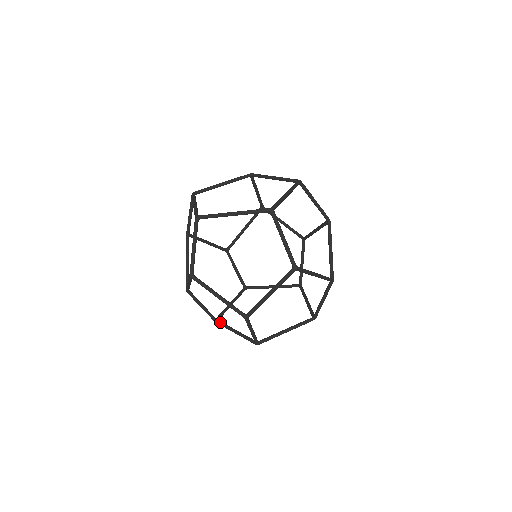
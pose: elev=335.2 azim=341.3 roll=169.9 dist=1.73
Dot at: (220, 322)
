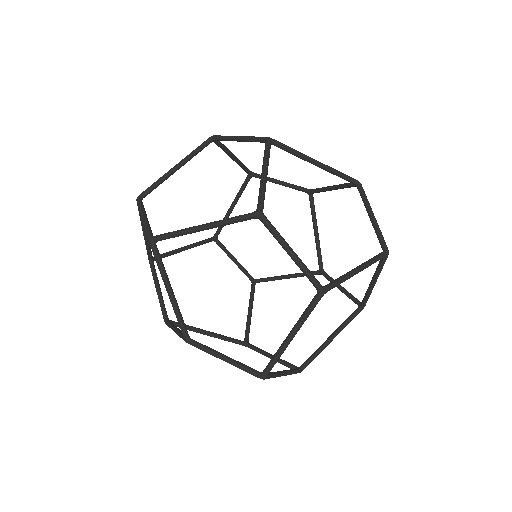
Dot at: occluded
